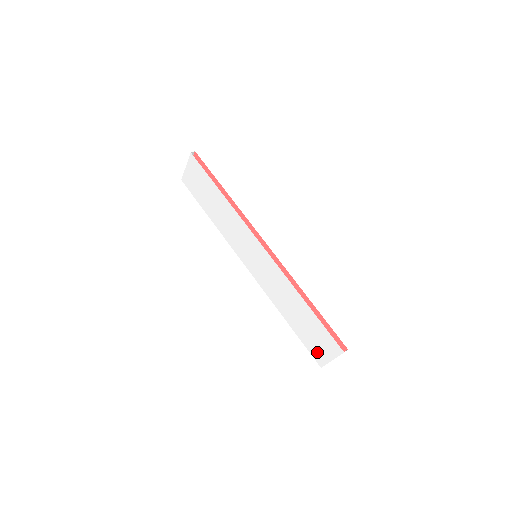
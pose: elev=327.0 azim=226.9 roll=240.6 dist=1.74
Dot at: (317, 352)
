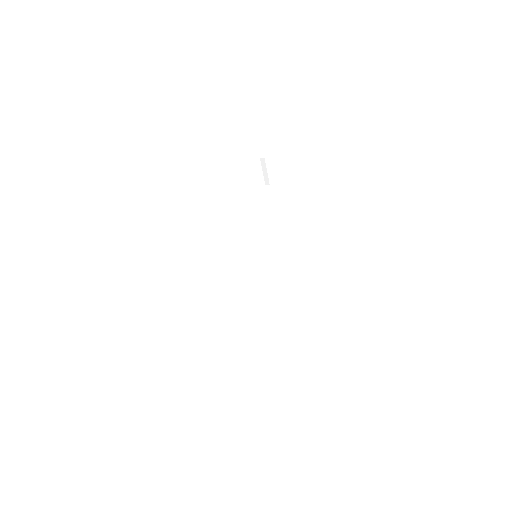
Dot at: occluded
